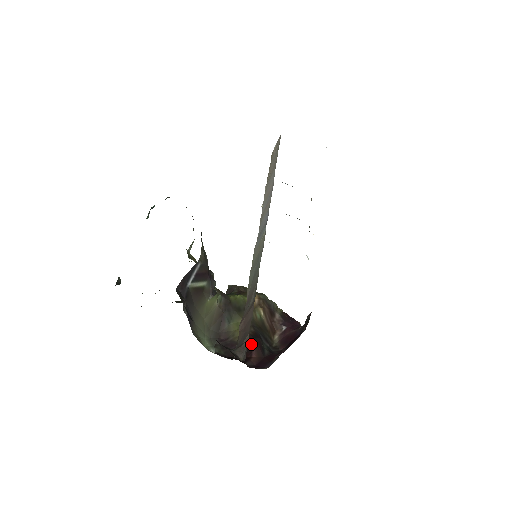
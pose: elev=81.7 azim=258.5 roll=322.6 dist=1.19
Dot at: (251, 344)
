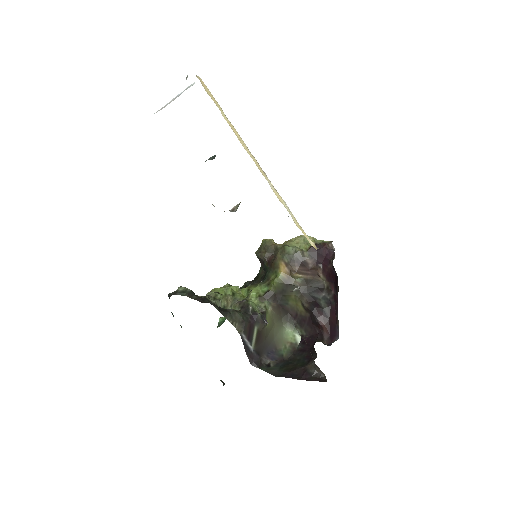
Dot at: (315, 319)
